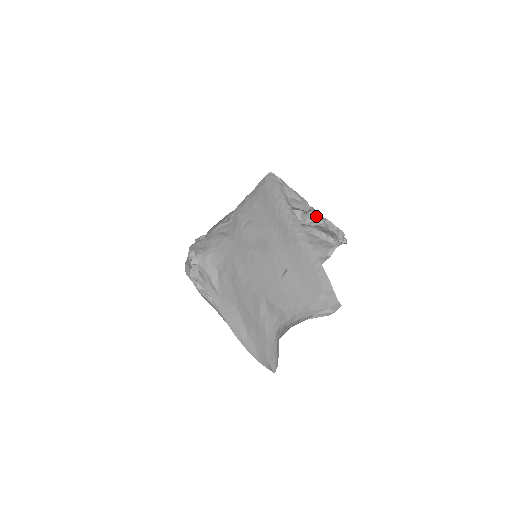
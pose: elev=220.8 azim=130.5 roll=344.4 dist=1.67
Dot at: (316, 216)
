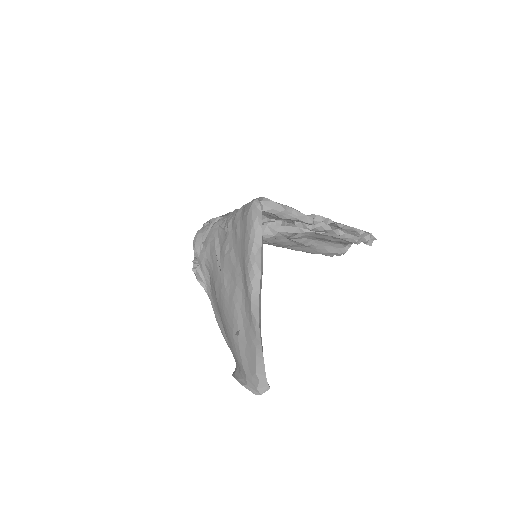
Dot at: (327, 226)
